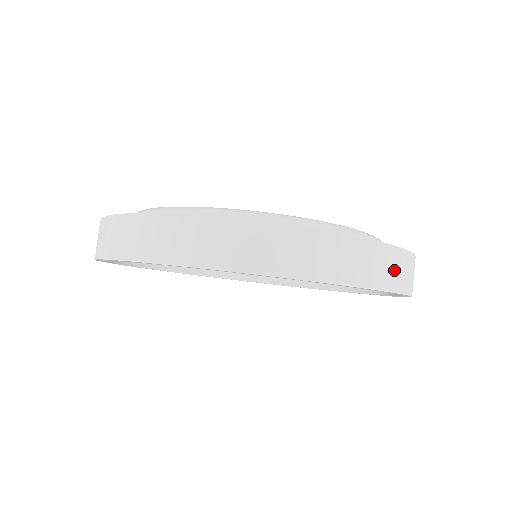
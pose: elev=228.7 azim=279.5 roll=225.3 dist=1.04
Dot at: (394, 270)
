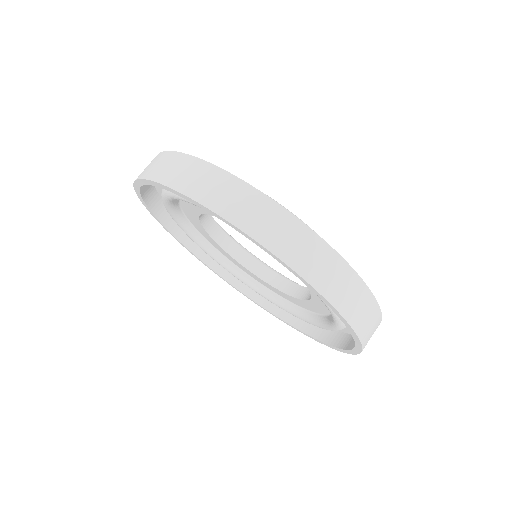
Dot at: (366, 317)
